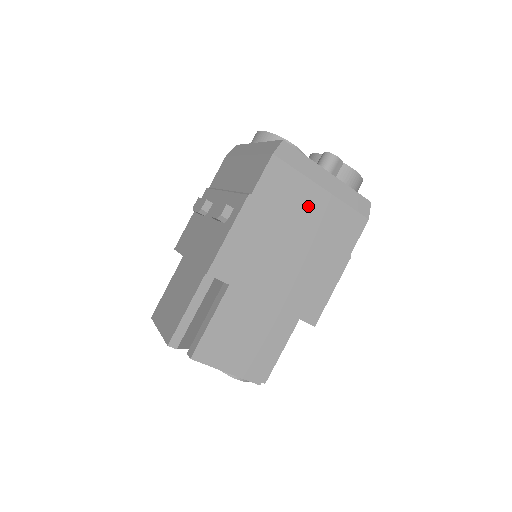
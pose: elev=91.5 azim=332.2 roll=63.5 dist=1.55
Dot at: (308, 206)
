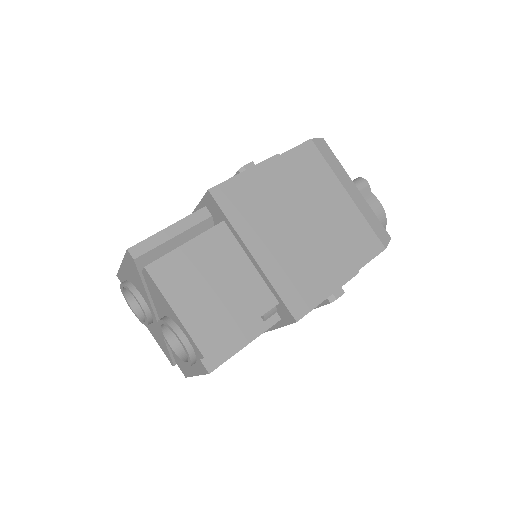
Dot at: (329, 198)
